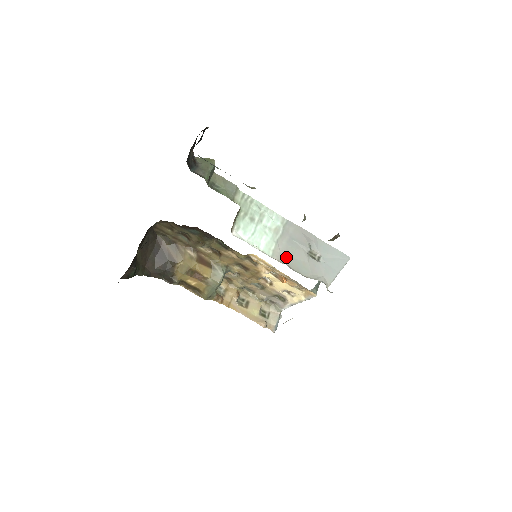
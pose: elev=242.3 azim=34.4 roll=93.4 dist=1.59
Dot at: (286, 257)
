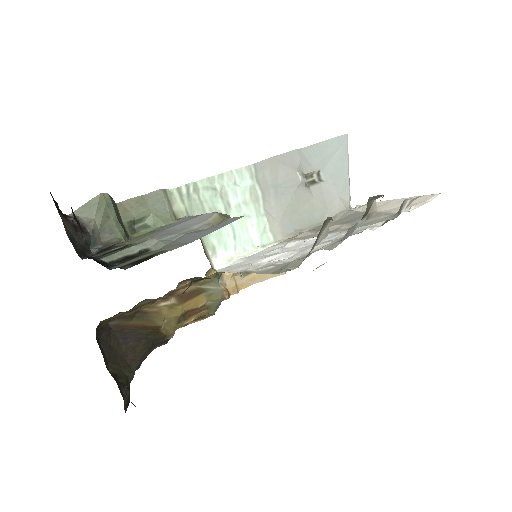
Dot at: (289, 221)
